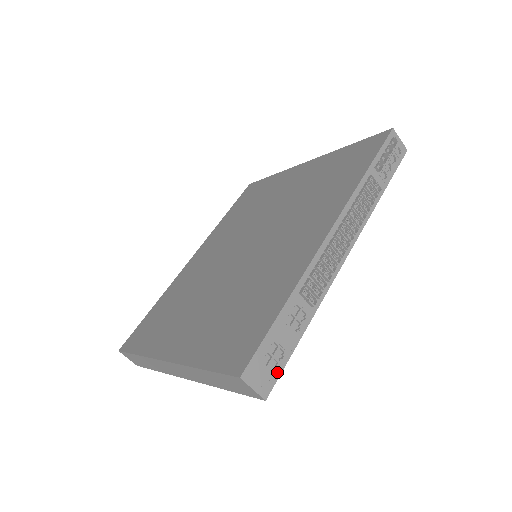
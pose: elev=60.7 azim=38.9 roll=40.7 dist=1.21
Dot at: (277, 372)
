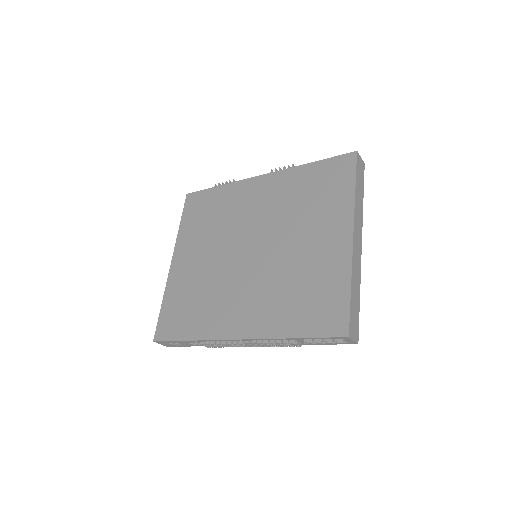
Dot at: (176, 346)
